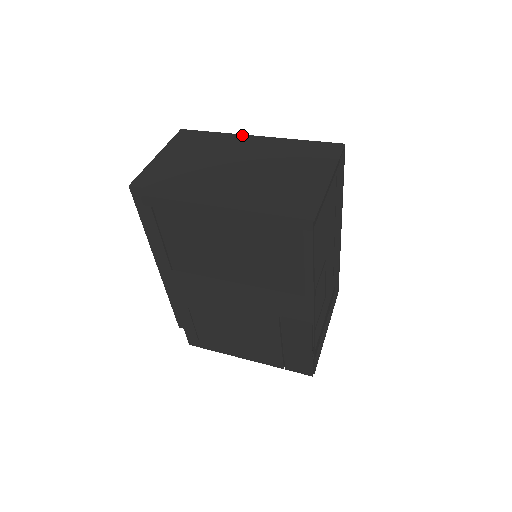
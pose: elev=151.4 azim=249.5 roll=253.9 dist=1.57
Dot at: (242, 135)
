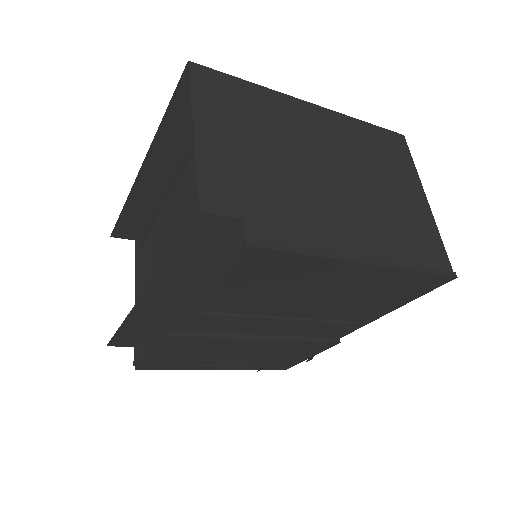
Dot at: (291, 97)
